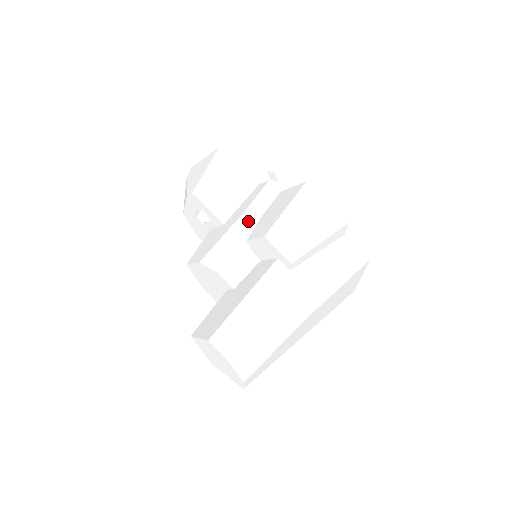
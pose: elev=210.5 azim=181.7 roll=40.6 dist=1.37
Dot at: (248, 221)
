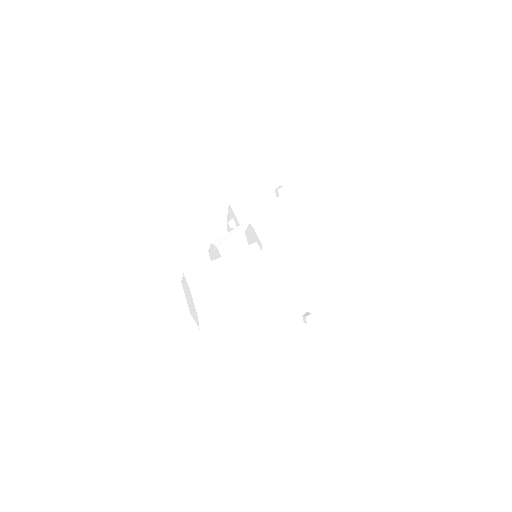
Dot at: occluded
